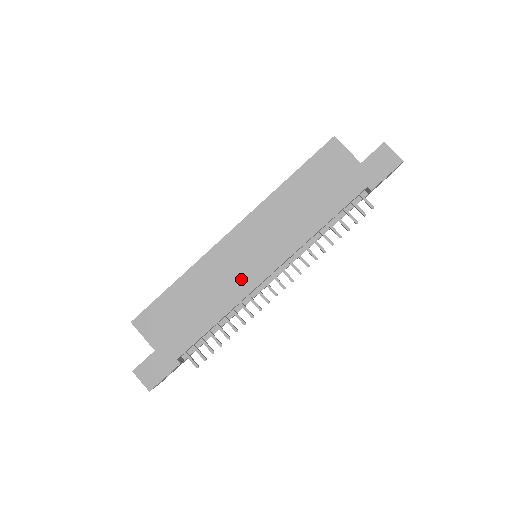
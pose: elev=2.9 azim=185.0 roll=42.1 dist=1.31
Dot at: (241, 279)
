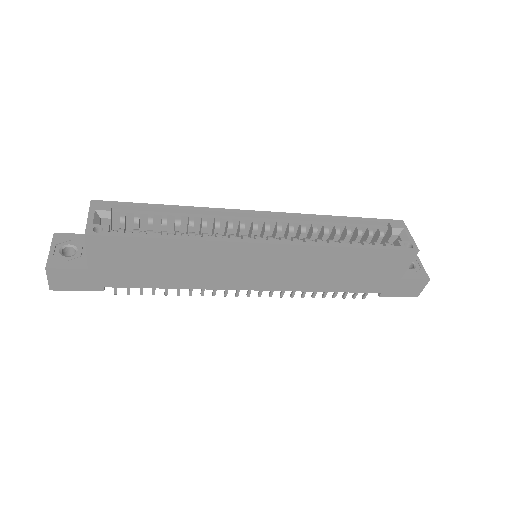
Dot at: (228, 278)
